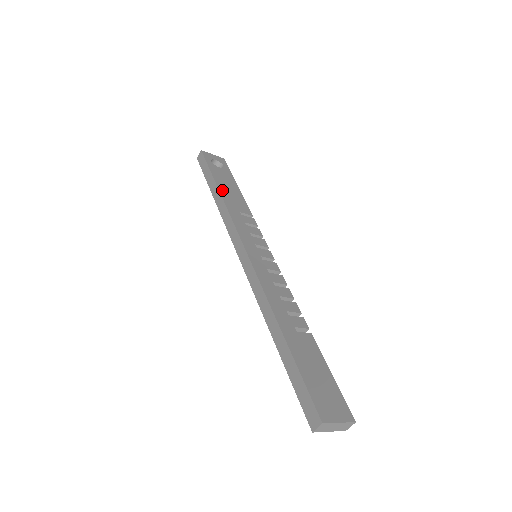
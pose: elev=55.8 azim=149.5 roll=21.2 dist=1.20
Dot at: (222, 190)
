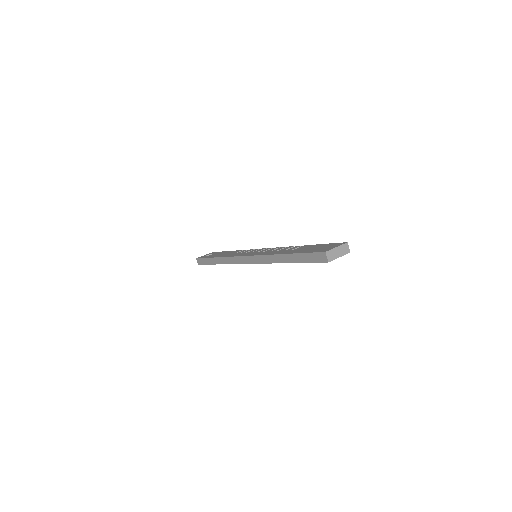
Dot at: (218, 256)
